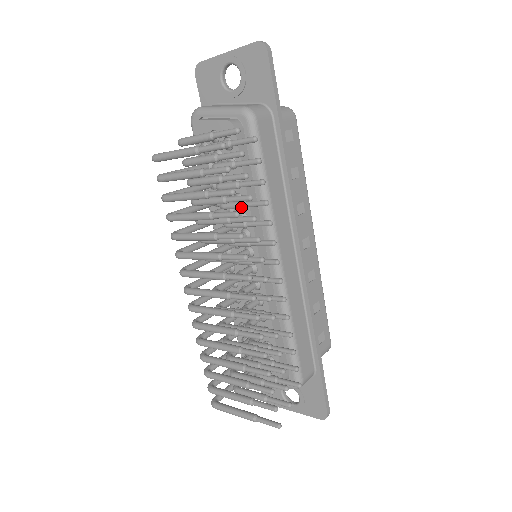
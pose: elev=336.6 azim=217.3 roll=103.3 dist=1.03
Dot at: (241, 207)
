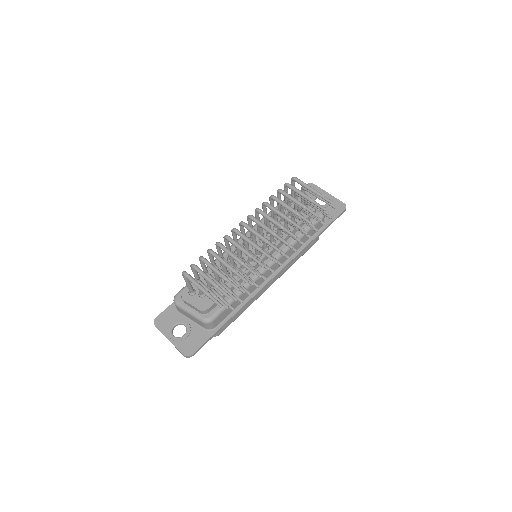
Dot at: occluded
